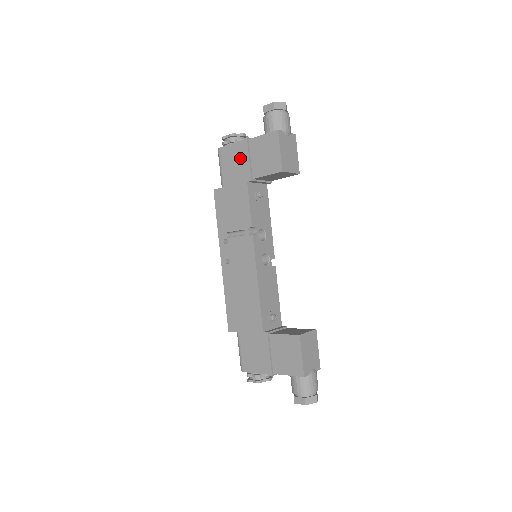
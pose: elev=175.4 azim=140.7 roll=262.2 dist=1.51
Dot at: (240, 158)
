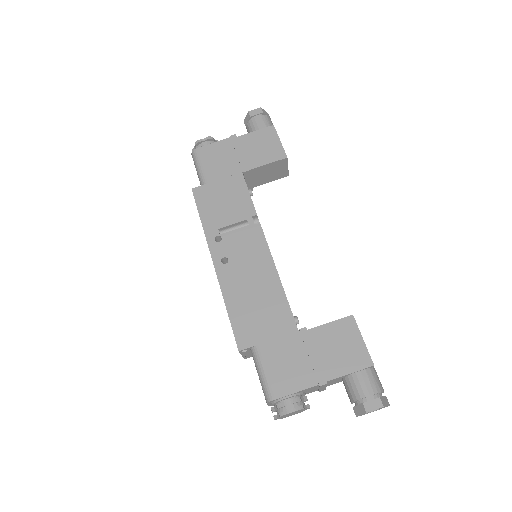
Dot at: (229, 153)
